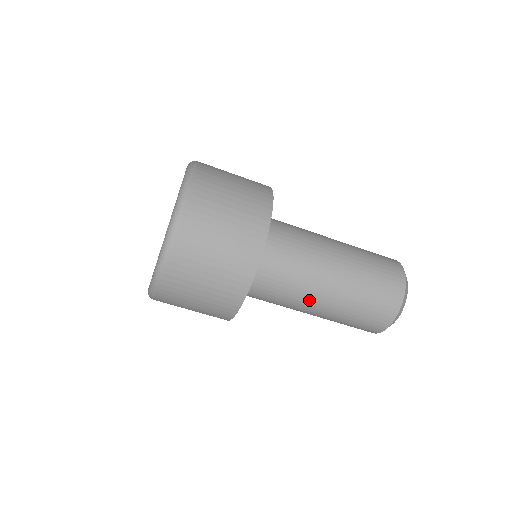
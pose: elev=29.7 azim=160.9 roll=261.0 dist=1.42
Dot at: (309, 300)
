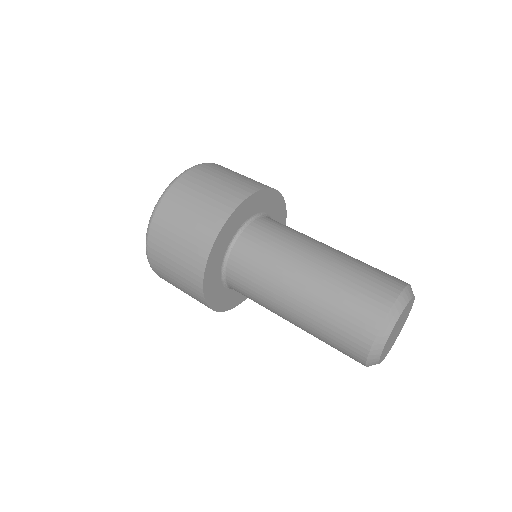
Dot at: (294, 265)
